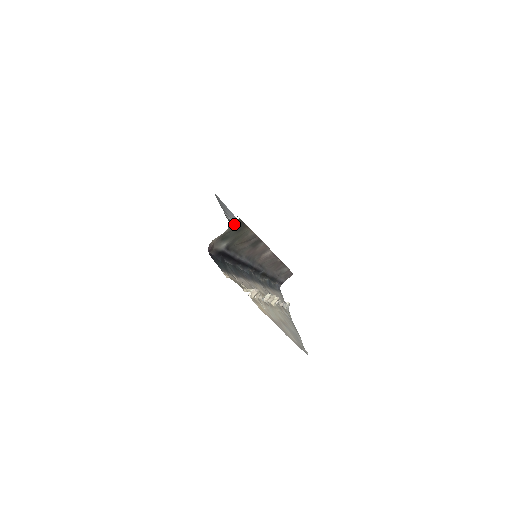
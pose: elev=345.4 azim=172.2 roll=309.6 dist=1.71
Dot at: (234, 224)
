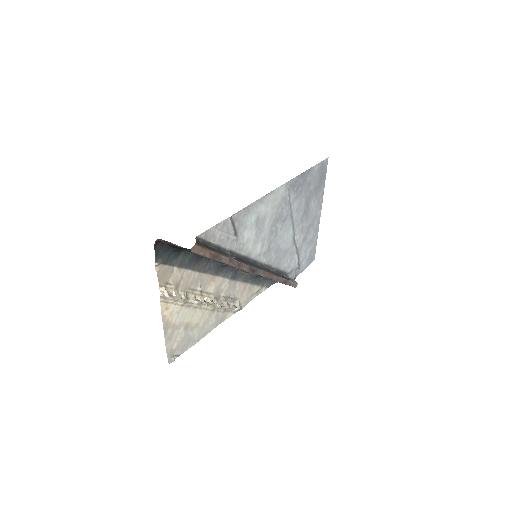
Dot at: occluded
